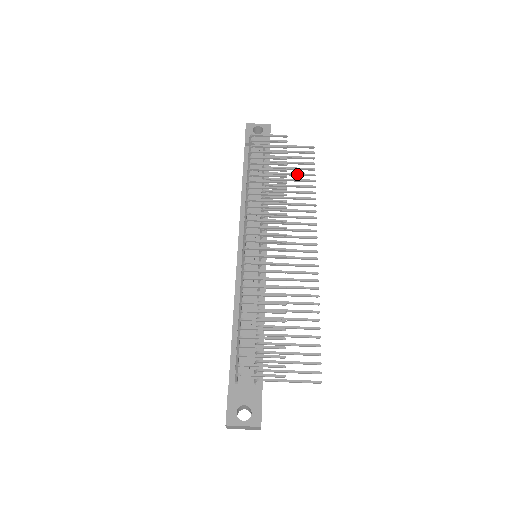
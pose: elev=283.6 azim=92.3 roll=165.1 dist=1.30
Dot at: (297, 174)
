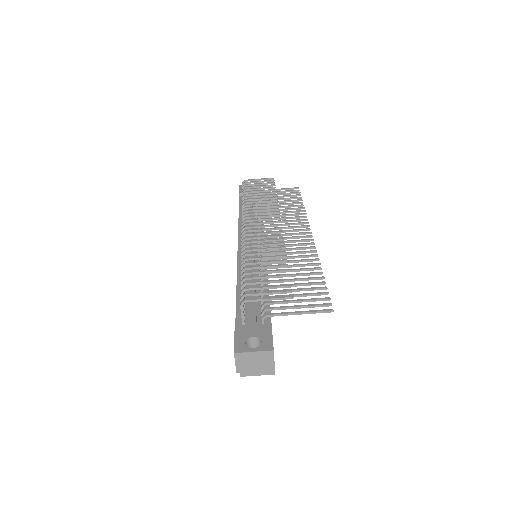
Dot at: (286, 201)
